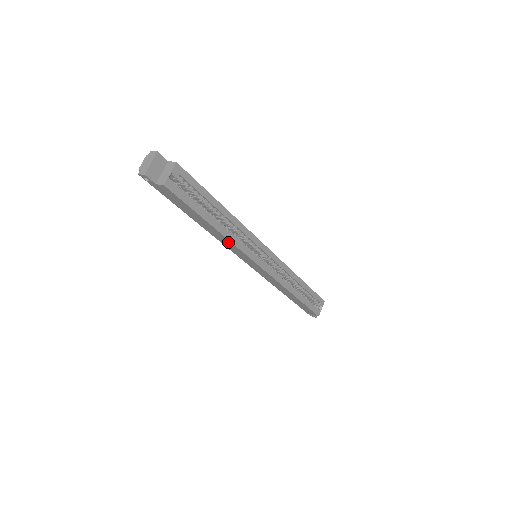
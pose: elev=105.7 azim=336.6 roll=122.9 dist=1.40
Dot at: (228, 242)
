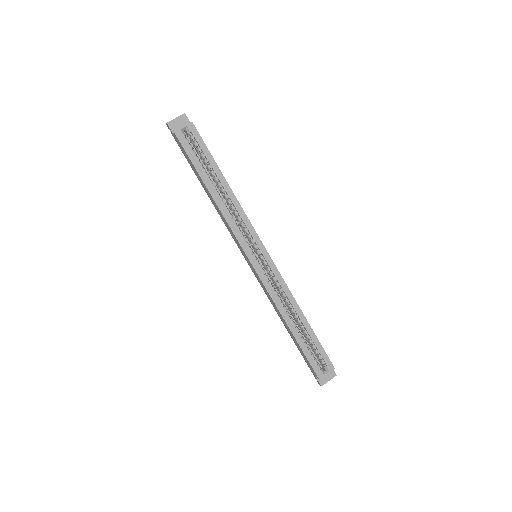
Dot at: (223, 217)
